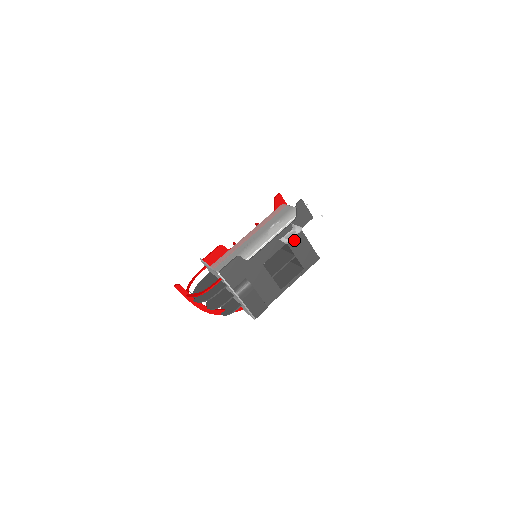
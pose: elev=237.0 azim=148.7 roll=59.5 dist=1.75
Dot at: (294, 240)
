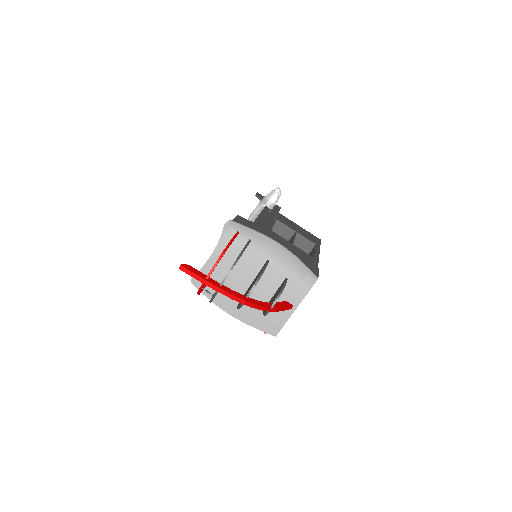
Dot at: (281, 219)
